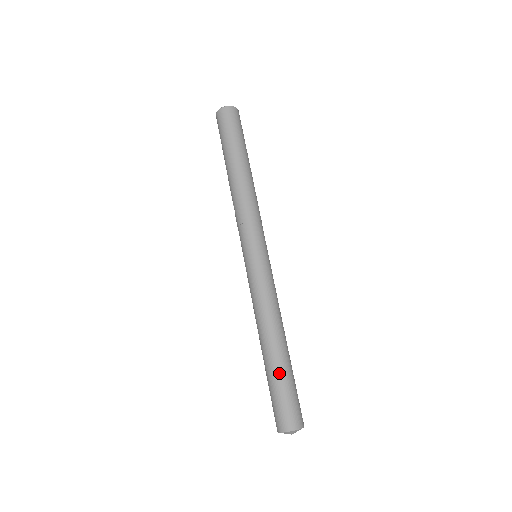
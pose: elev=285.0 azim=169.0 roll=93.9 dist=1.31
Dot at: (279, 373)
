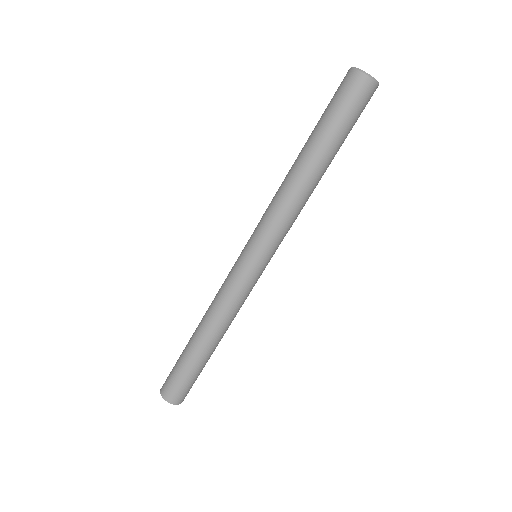
Dot at: (187, 359)
